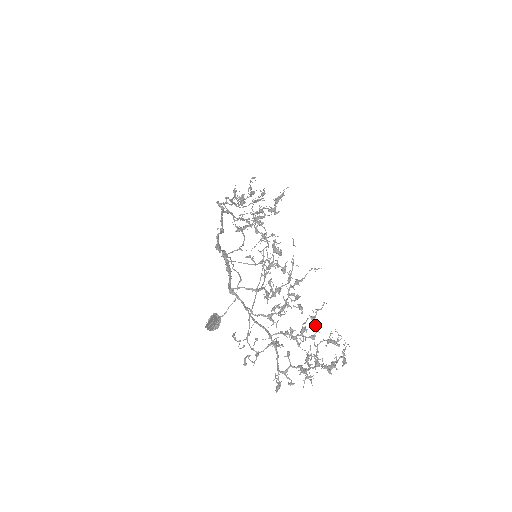
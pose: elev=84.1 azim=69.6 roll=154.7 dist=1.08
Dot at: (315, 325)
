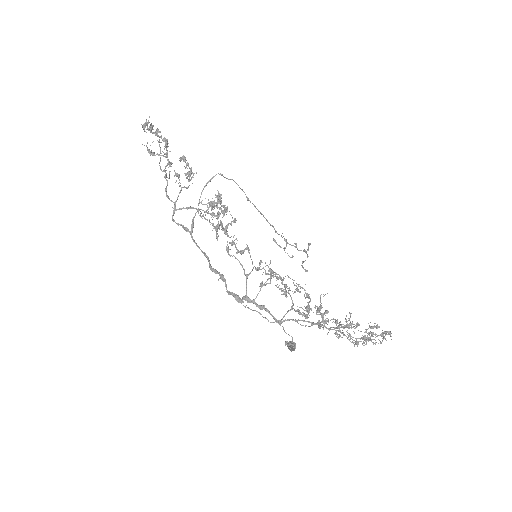
Dot at: occluded
